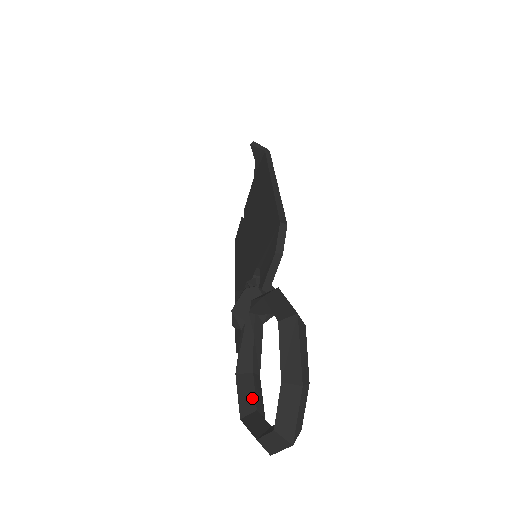
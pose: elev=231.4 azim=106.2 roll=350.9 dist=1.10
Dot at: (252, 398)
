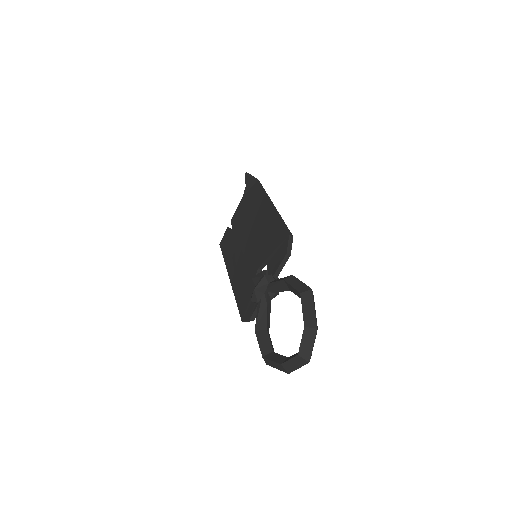
Dot at: (269, 345)
